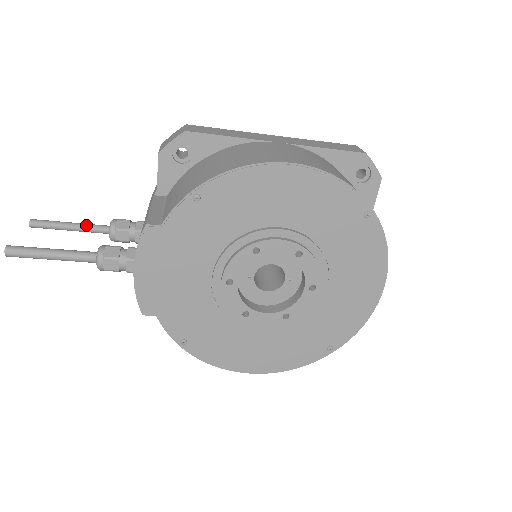
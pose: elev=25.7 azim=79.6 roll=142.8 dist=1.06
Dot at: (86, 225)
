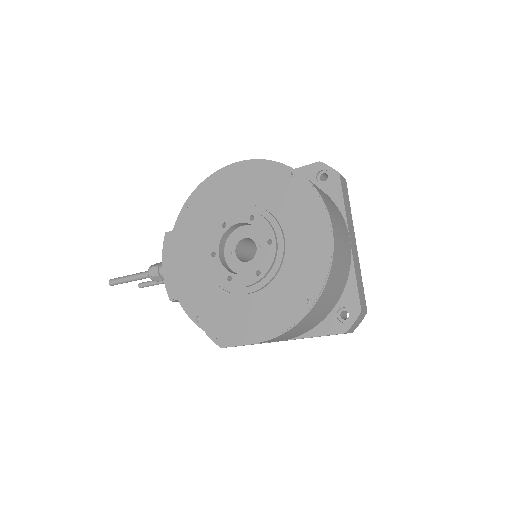
Dot at: occluded
